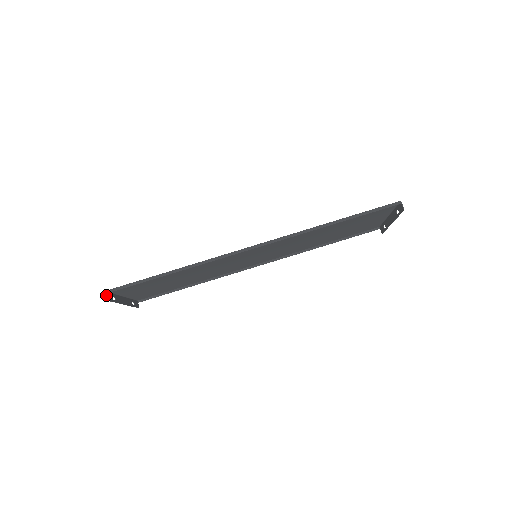
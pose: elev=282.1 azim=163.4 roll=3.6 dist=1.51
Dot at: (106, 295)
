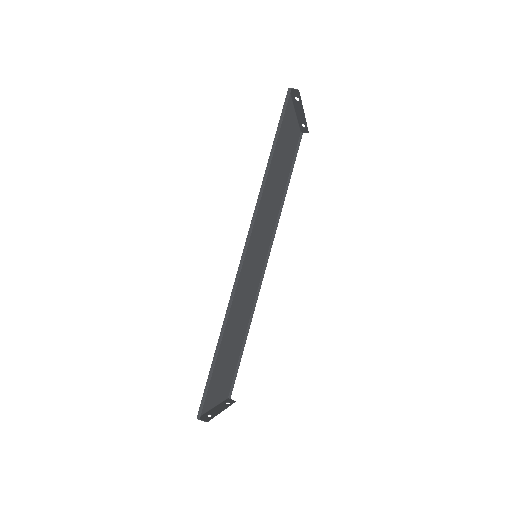
Dot at: (201, 420)
